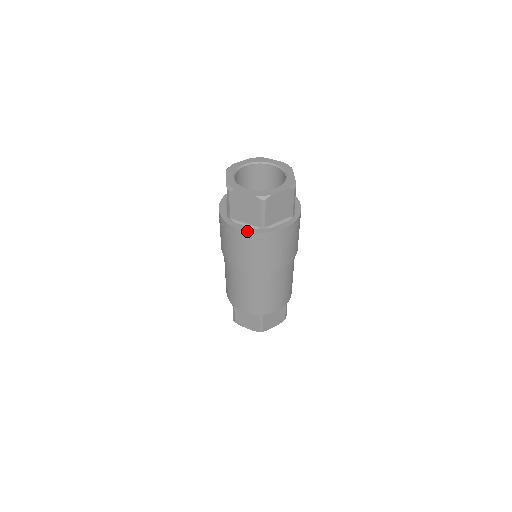
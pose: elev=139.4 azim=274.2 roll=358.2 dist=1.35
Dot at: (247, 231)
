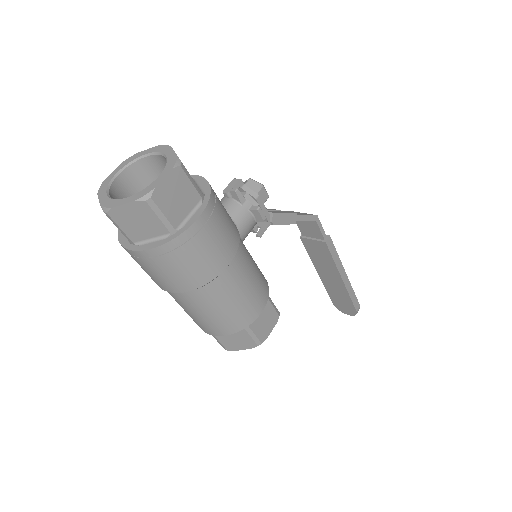
Dot at: (120, 243)
